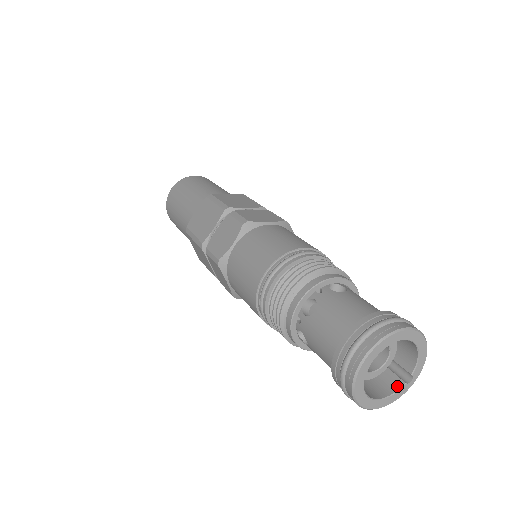
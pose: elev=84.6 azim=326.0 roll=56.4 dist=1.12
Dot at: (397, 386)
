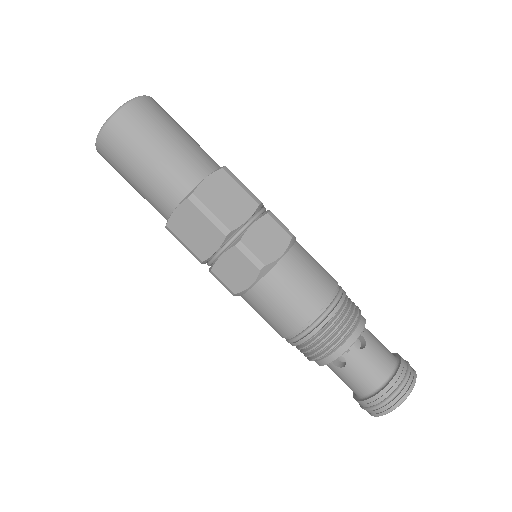
Dot at: occluded
